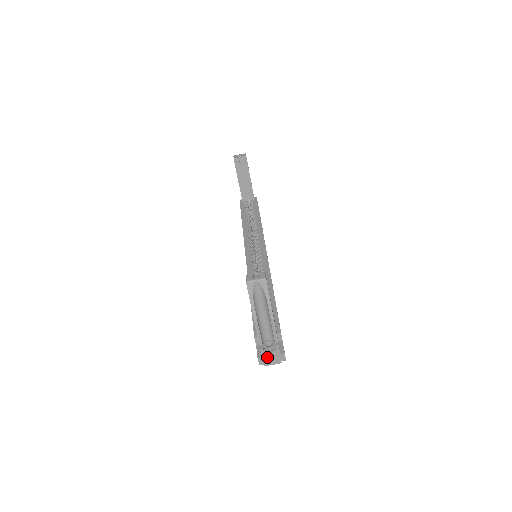
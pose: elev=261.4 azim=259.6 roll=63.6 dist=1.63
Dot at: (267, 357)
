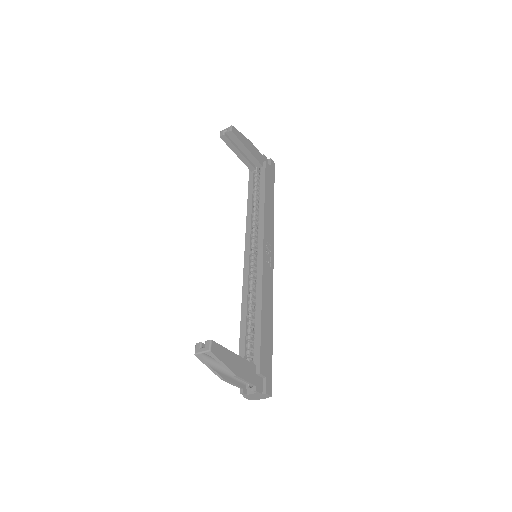
Dot at: (252, 396)
